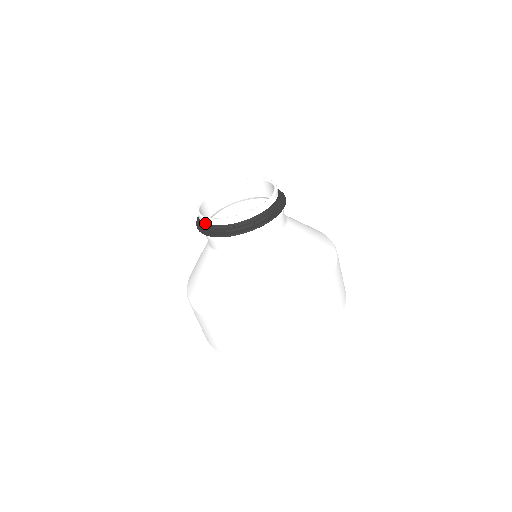
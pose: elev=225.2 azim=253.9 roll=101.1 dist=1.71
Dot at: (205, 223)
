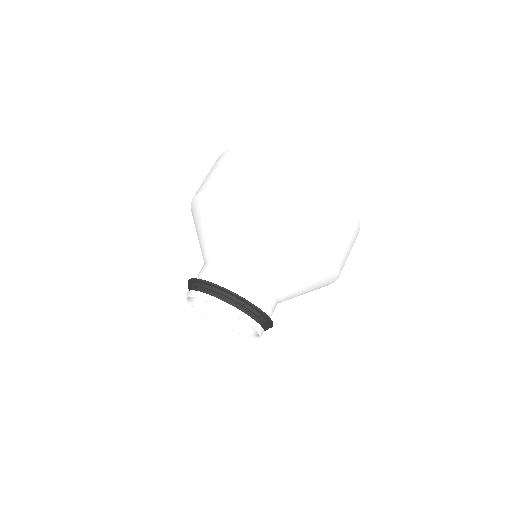
Dot at: (219, 317)
